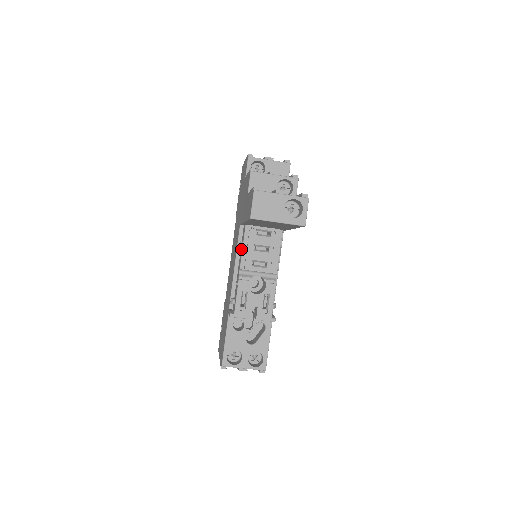
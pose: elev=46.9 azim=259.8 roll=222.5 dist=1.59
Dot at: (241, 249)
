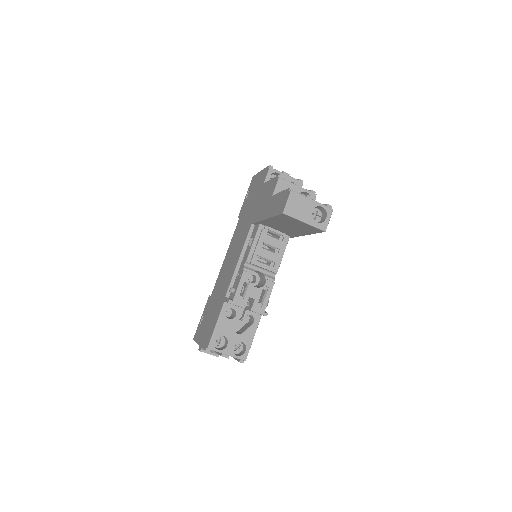
Dot at: (250, 244)
